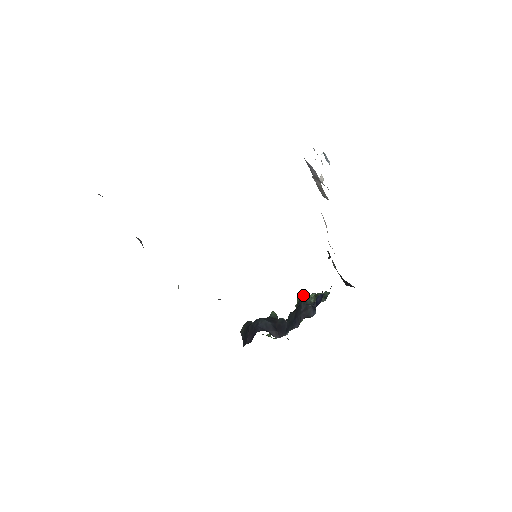
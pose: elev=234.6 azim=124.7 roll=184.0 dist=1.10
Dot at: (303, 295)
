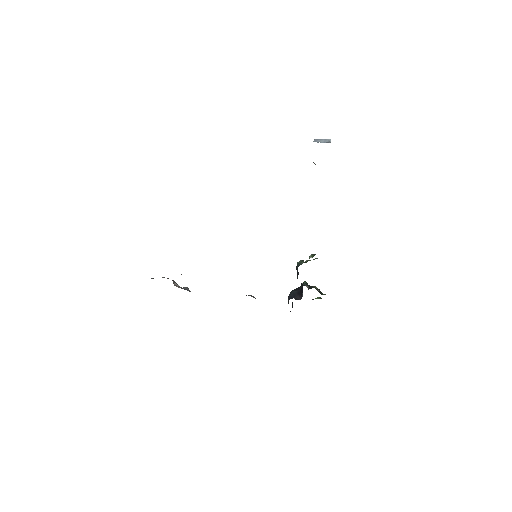
Dot at: (298, 262)
